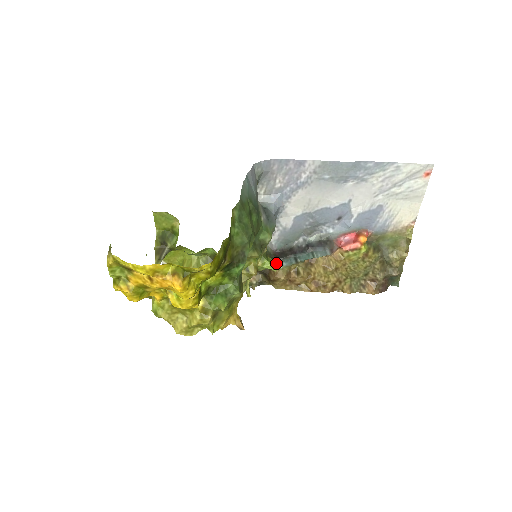
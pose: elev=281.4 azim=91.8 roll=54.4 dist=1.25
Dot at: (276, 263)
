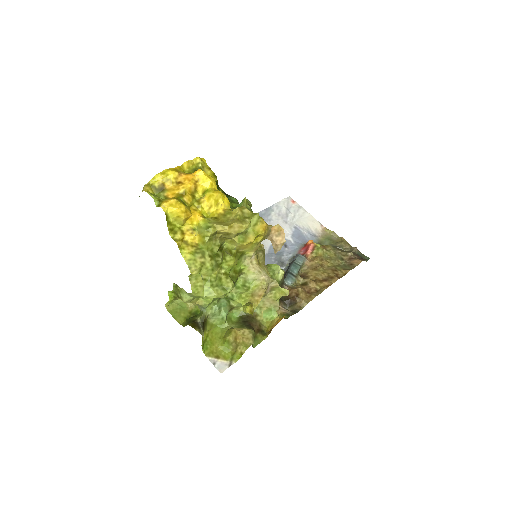
Dot at: occluded
